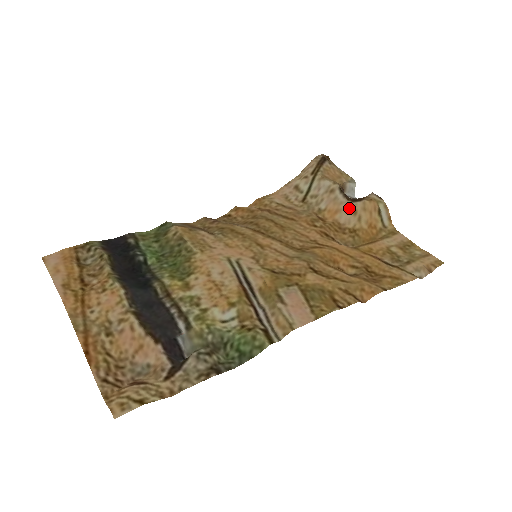
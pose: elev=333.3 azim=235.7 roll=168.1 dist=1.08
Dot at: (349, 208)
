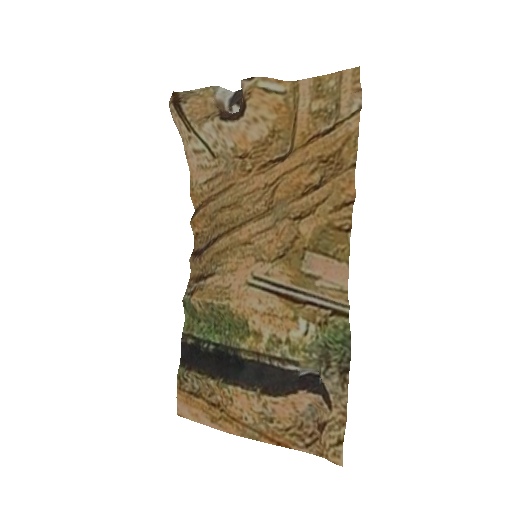
Dot at: (247, 124)
